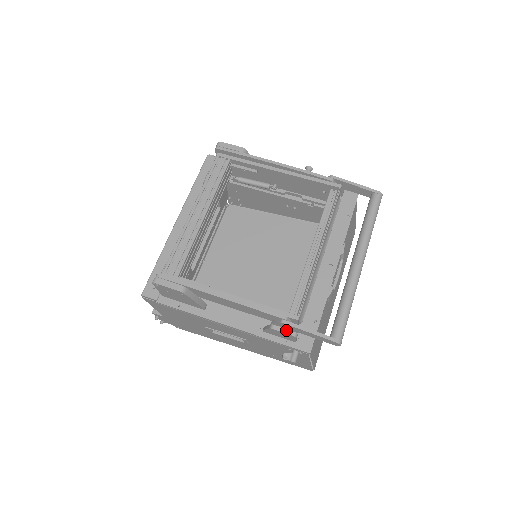
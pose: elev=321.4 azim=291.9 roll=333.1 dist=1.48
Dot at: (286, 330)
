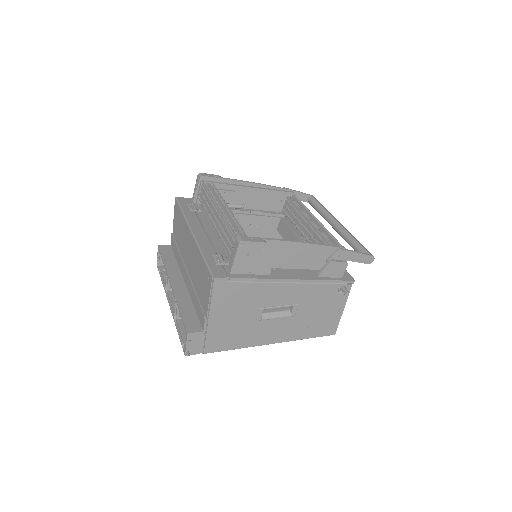
Dot at: (340, 260)
